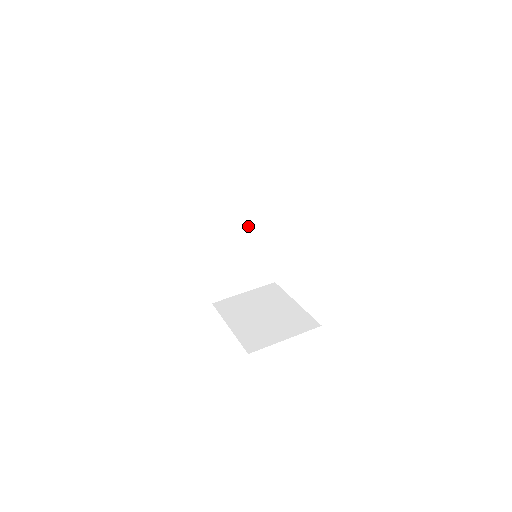
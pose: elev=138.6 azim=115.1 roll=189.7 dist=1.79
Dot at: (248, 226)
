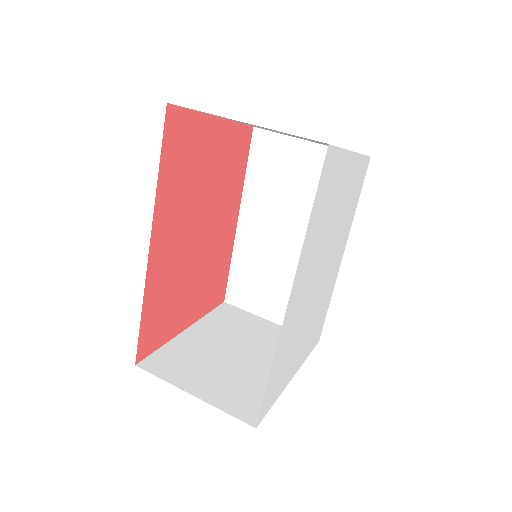
Dot at: occluded
